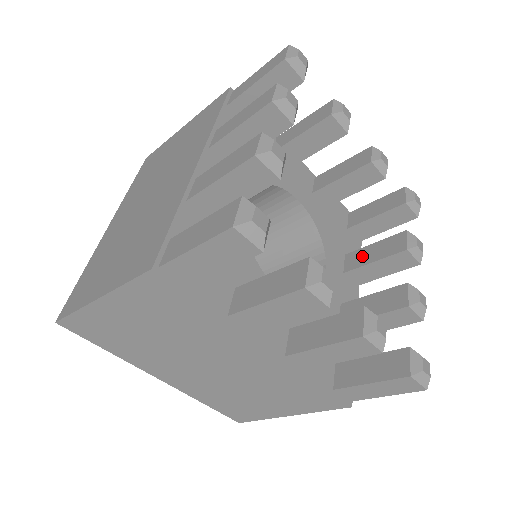
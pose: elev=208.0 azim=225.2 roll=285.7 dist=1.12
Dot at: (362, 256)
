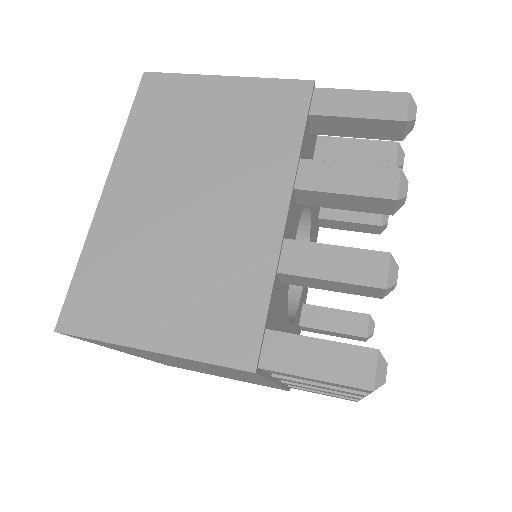
Dot at: occluded
